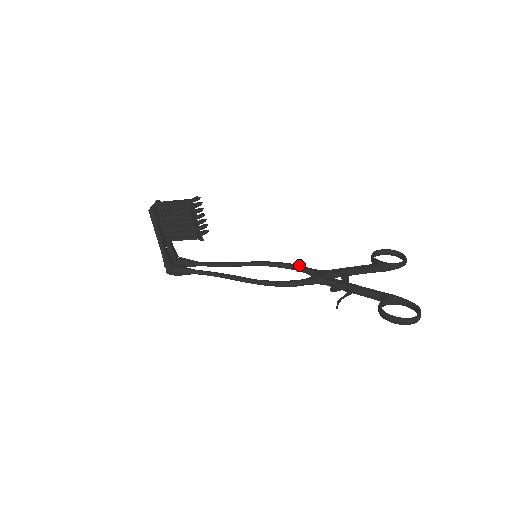
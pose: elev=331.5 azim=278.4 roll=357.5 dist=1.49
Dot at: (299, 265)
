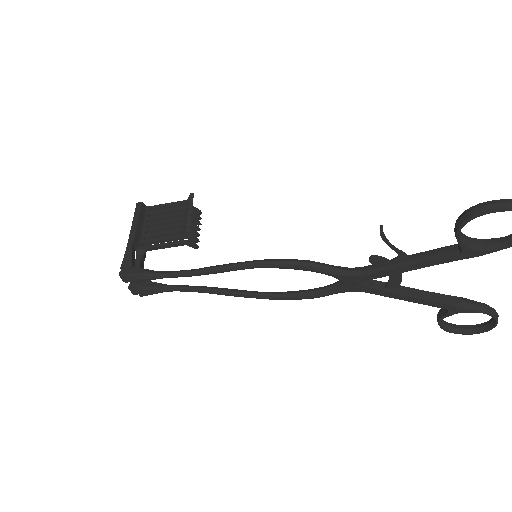
Dot at: occluded
